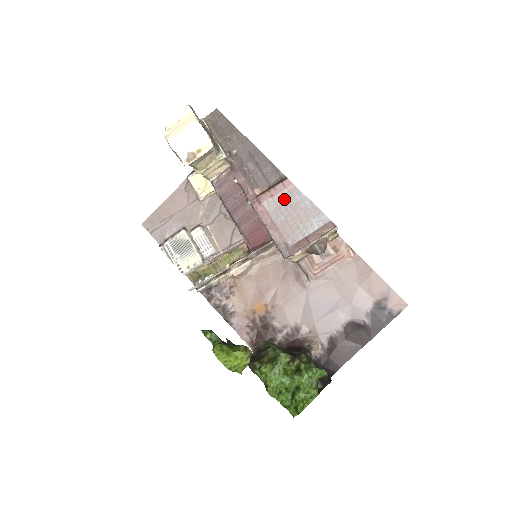
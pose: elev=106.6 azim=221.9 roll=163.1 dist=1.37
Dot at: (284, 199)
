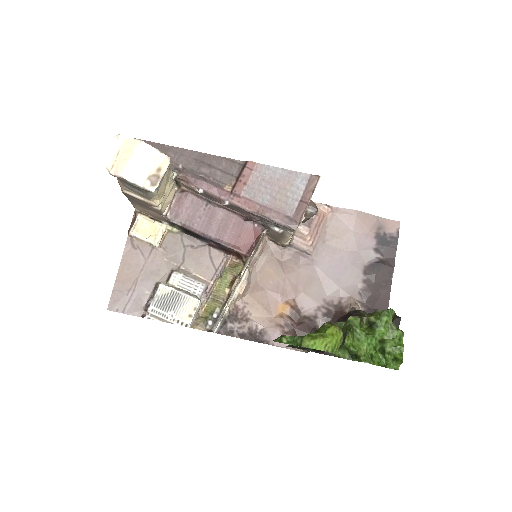
Dot at: (258, 180)
